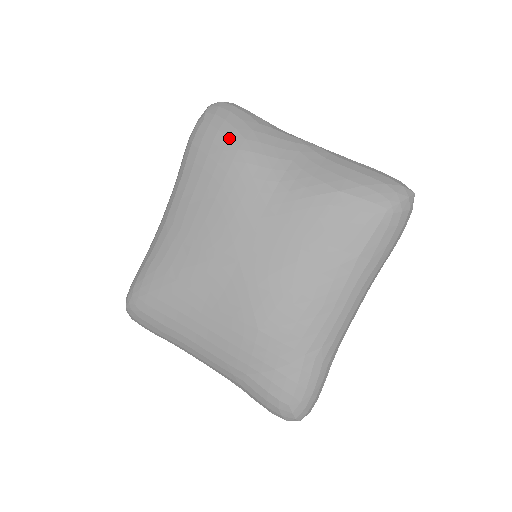
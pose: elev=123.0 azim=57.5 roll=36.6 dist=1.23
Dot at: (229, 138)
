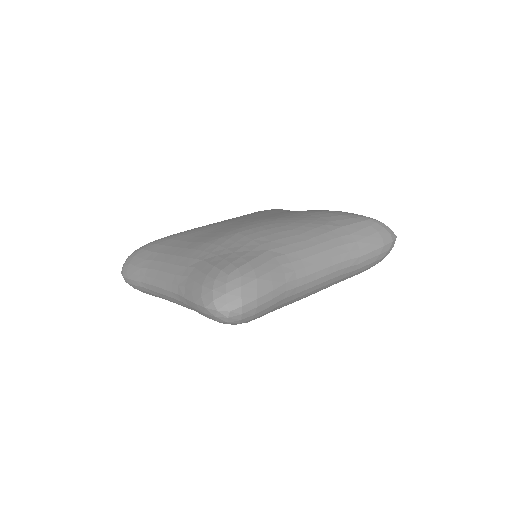
Dot at: occluded
